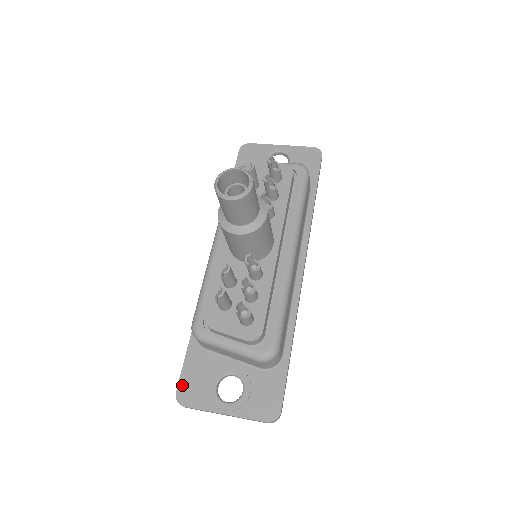
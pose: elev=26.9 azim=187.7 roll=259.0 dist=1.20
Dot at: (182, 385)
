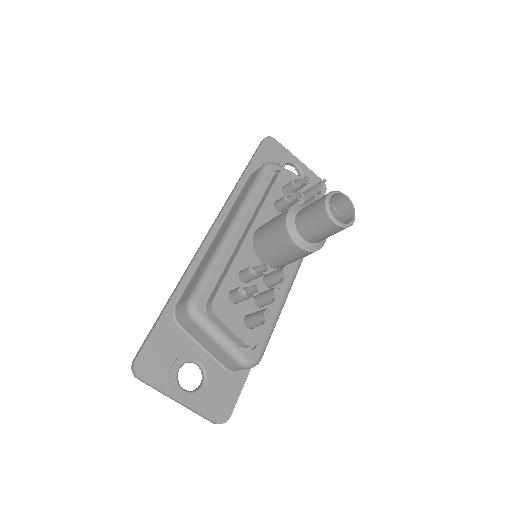
Dot at: (144, 354)
